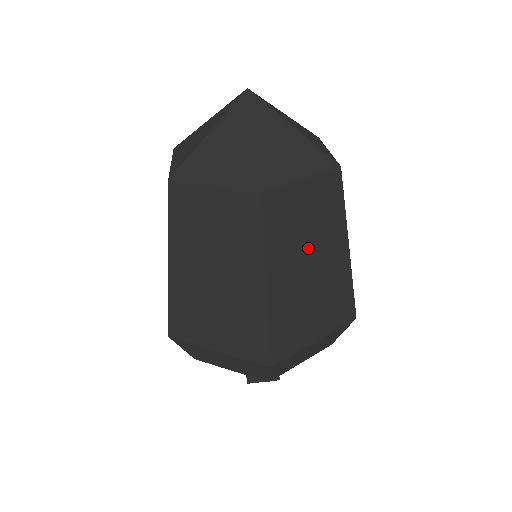
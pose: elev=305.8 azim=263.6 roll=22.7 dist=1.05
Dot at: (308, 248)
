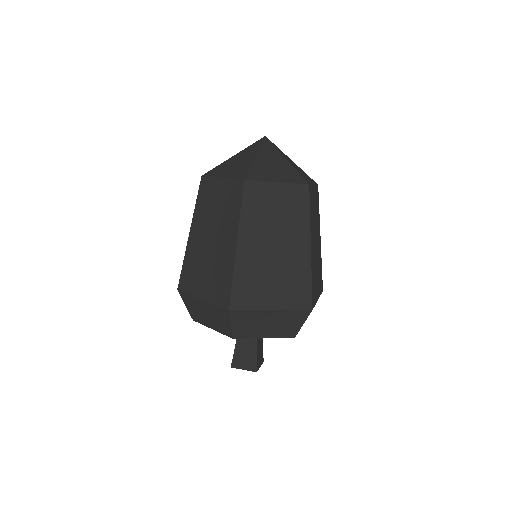
Dot at: (275, 231)
